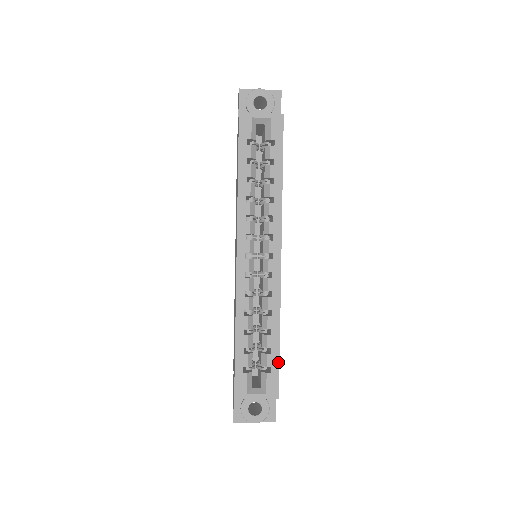
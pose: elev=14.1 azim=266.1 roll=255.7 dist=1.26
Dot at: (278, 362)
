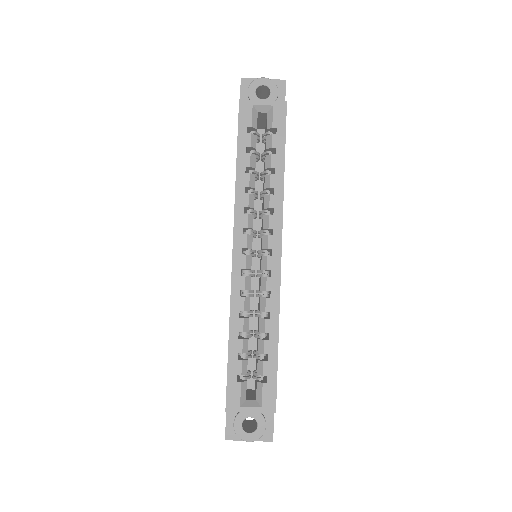
Dot at: (276, 371)
